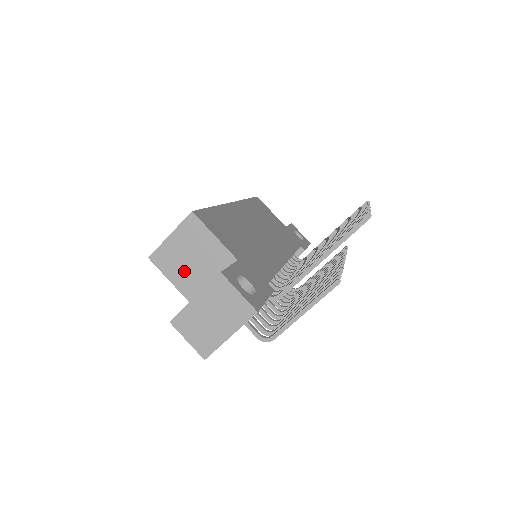
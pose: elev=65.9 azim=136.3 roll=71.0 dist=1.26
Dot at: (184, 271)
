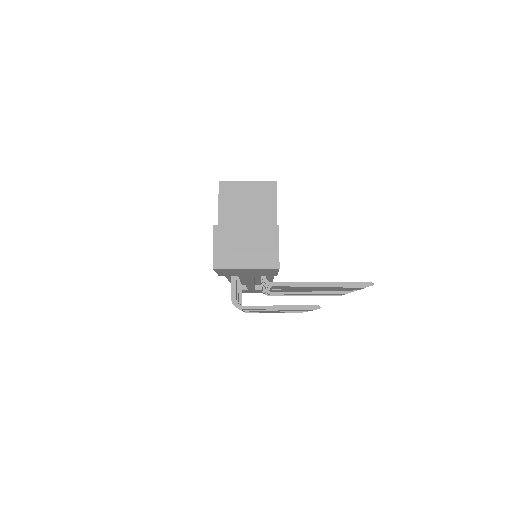
Dot at: (235, 210)
